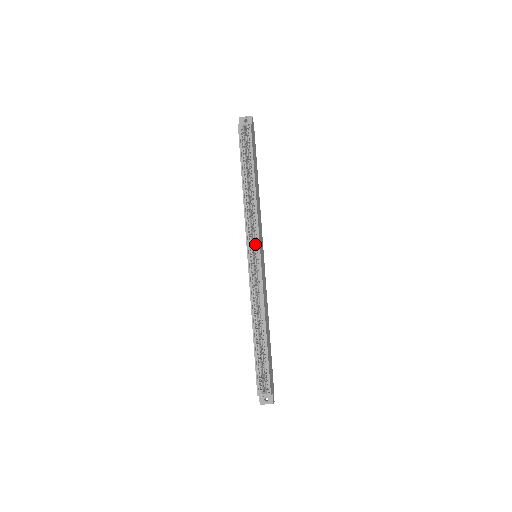
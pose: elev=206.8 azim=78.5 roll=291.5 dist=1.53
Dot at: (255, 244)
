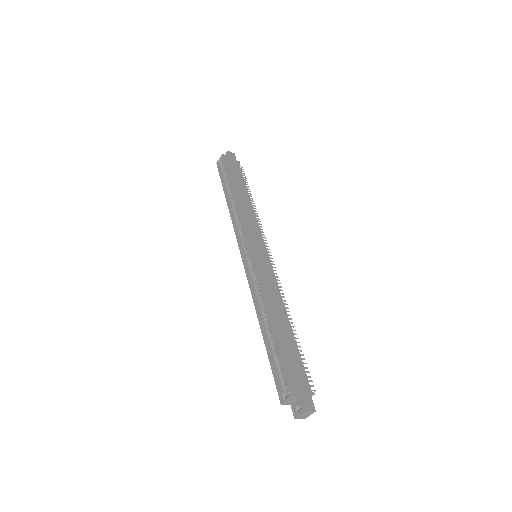
Dot at: (245, 243)
